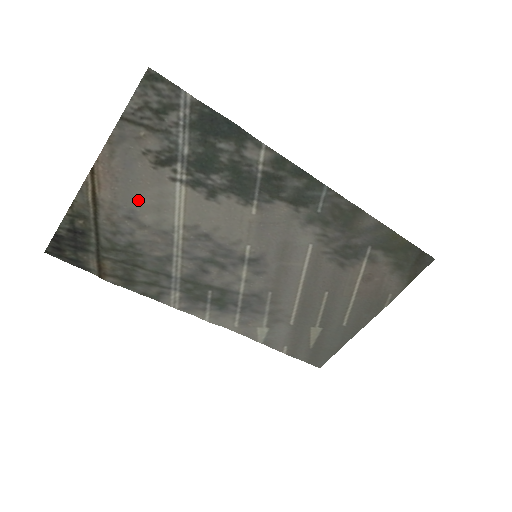
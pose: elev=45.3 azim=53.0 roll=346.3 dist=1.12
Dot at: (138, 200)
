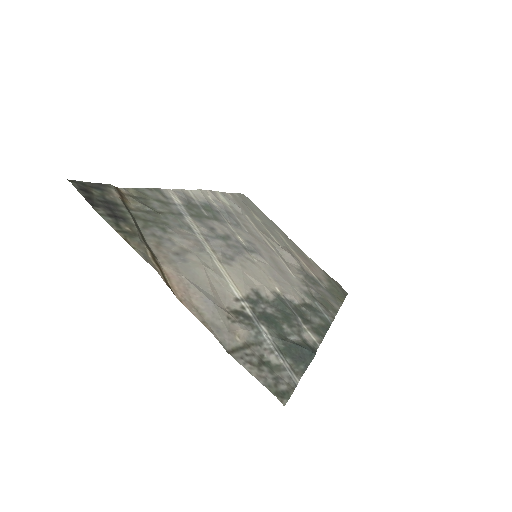
Dot at: (197, 271)
